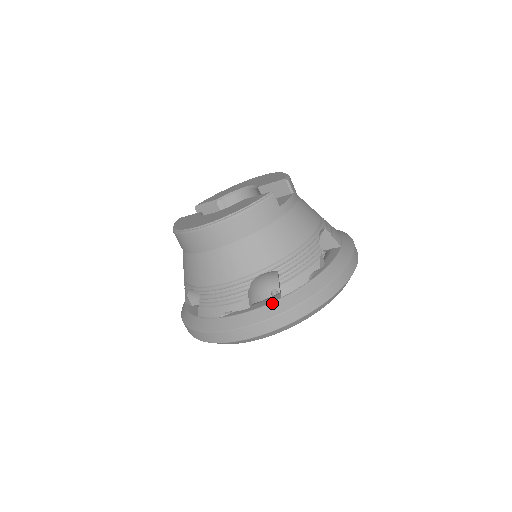
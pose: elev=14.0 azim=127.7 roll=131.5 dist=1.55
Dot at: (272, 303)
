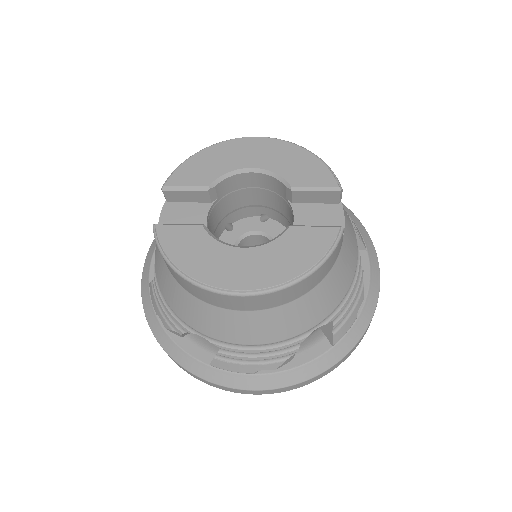
Dot at: (323, 355)
